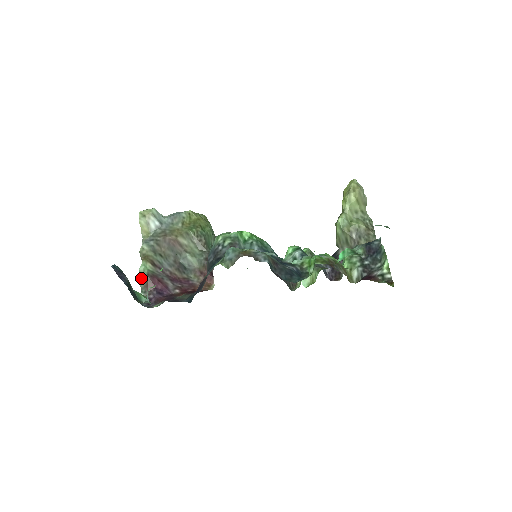
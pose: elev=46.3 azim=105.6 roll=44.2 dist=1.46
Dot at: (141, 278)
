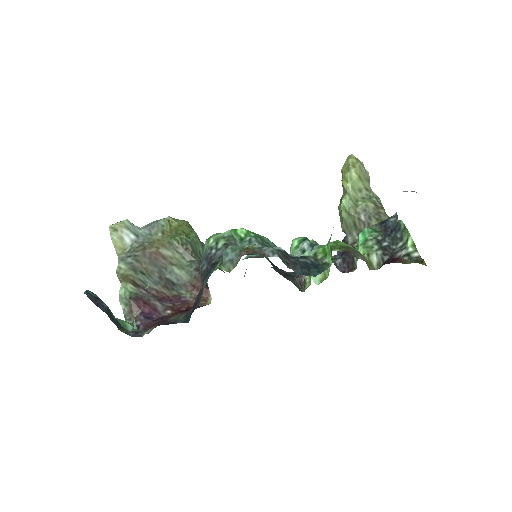
Dot at: (123, 303)
